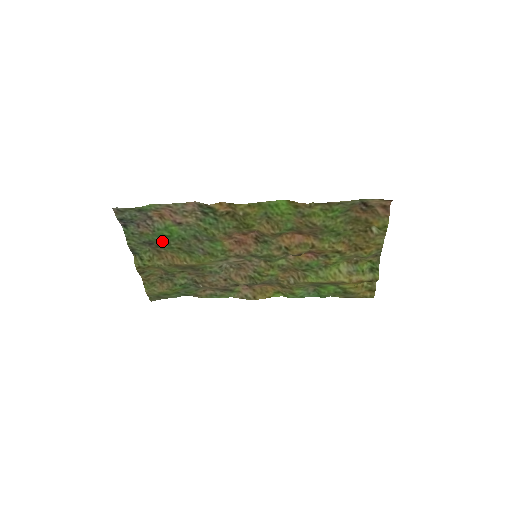
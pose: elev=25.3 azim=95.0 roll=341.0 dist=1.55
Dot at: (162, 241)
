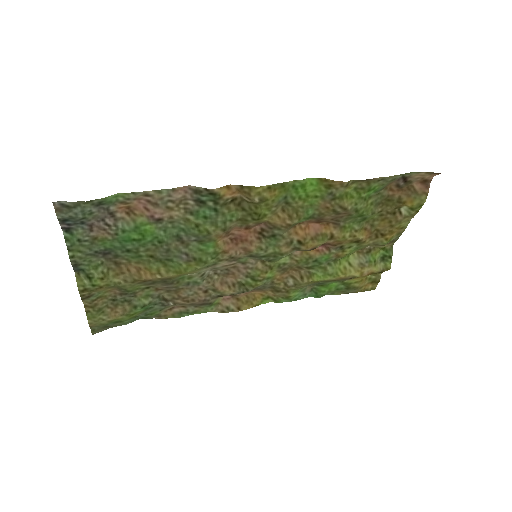
Dot at: (126, 248)
